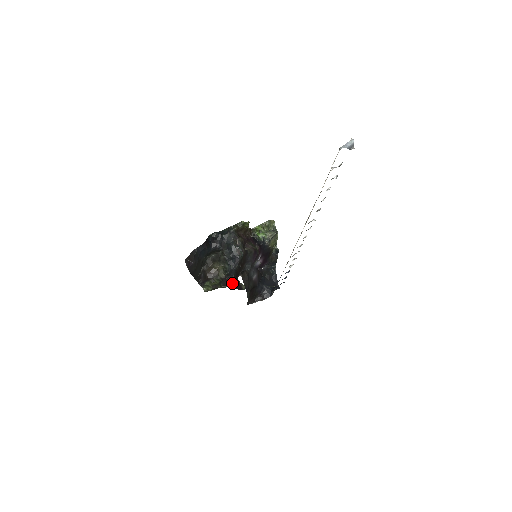
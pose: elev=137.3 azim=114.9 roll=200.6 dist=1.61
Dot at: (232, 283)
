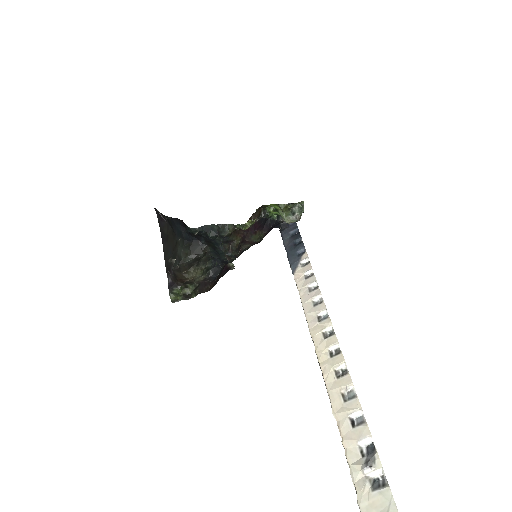
Dot at: (213, 284)
